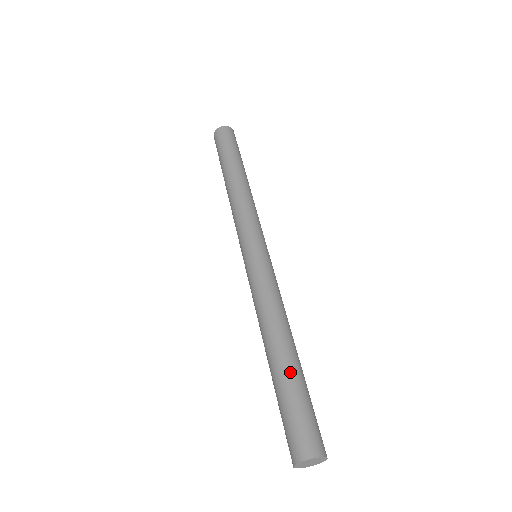
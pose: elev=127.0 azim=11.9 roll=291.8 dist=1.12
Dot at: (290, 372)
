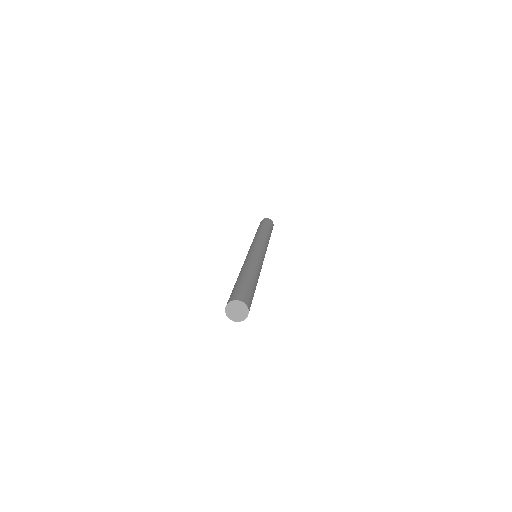
Dot at: (241, 279)
